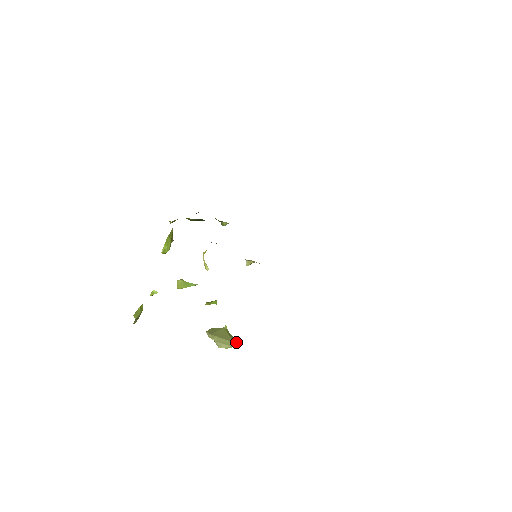
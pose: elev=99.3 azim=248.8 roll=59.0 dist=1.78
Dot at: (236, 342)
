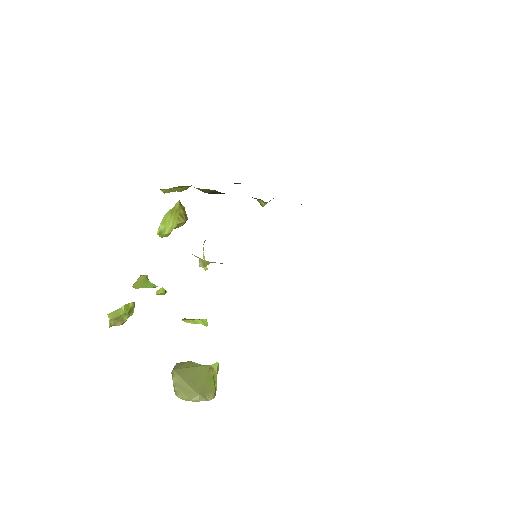
Dot at: (210, 395)
